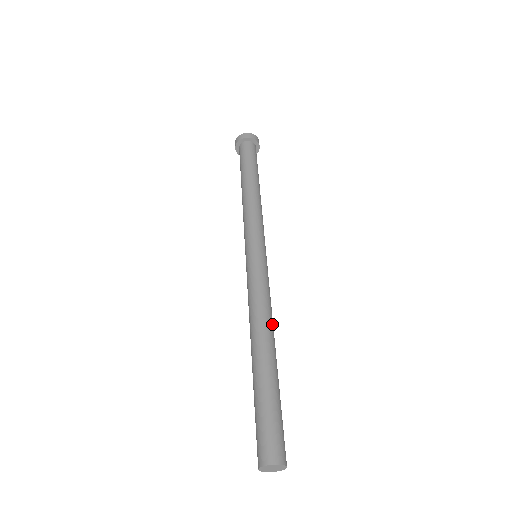
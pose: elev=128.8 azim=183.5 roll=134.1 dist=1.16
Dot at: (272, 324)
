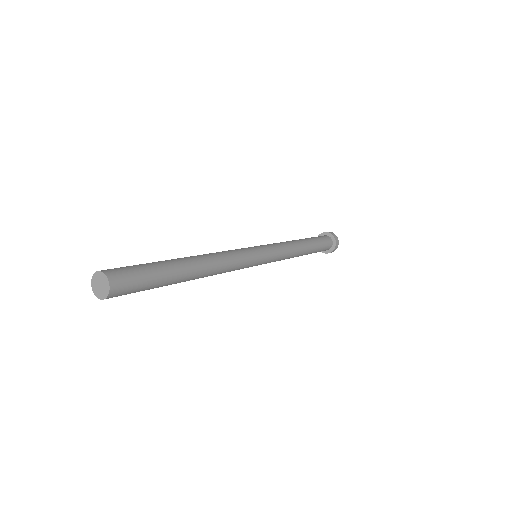
Dot at: (212, 257)
